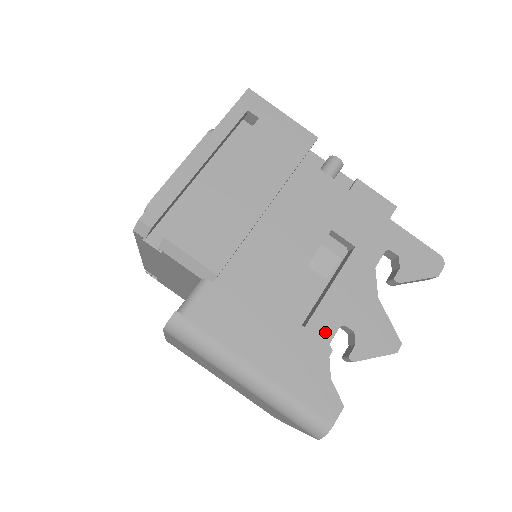
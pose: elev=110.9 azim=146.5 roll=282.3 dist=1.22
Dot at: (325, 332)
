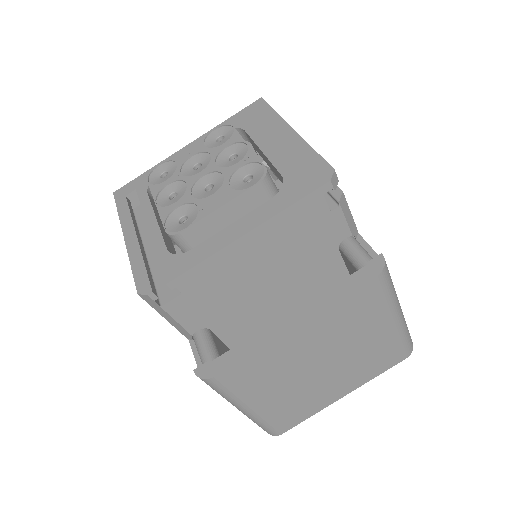
Dot at: occluded
